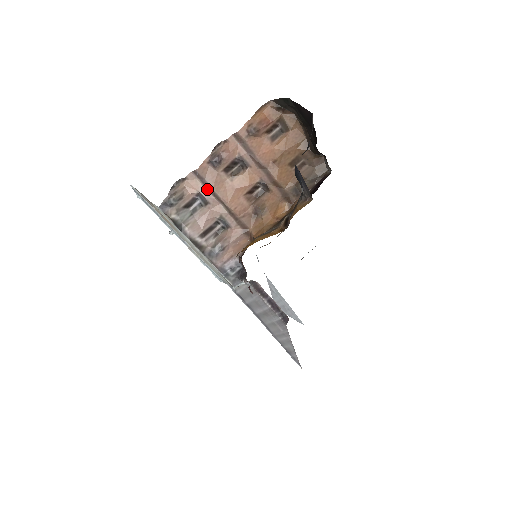
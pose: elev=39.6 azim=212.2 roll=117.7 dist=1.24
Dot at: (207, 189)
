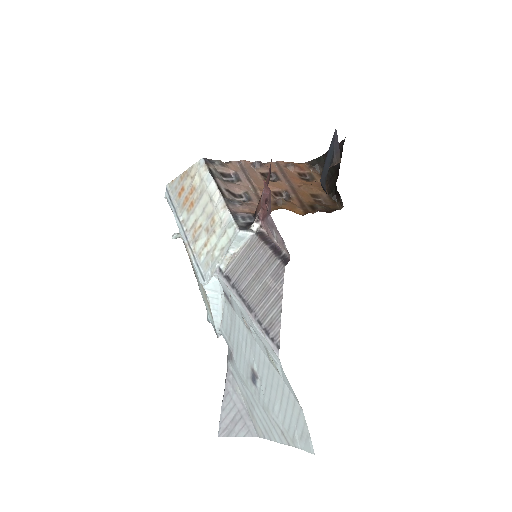
Dot at: (244, 174)
